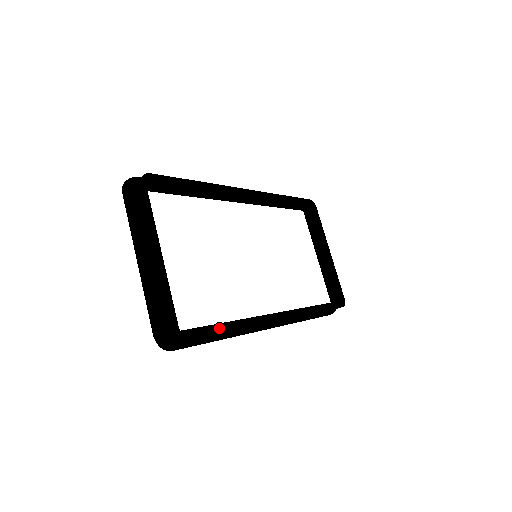
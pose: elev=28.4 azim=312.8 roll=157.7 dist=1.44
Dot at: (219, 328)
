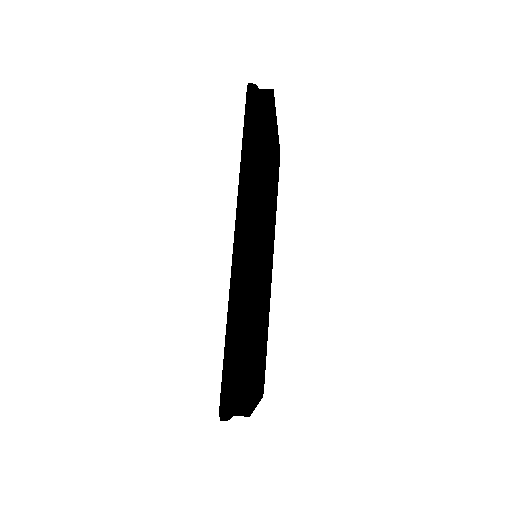
Dot at: (266, 351)
